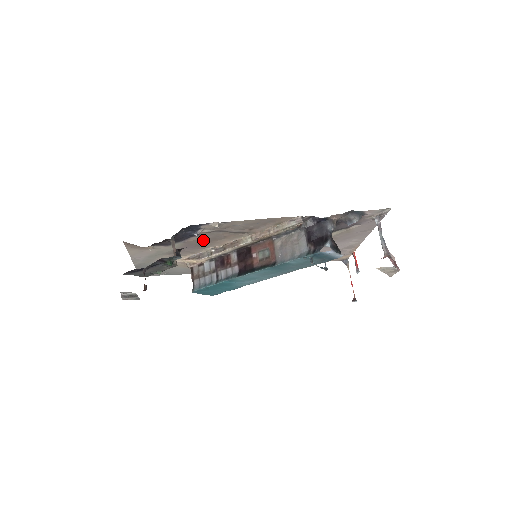
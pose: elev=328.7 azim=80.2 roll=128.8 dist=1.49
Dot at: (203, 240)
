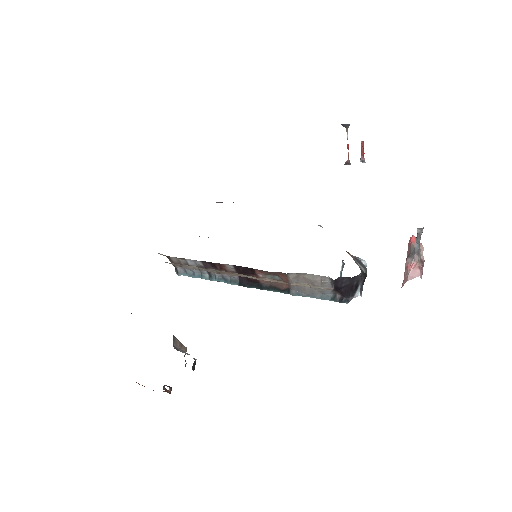
Dot at: occluded
